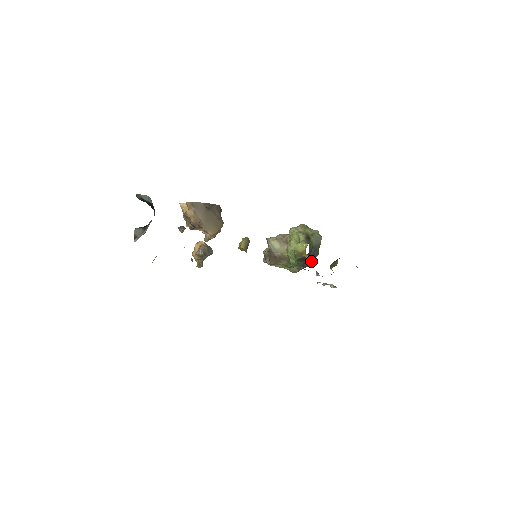
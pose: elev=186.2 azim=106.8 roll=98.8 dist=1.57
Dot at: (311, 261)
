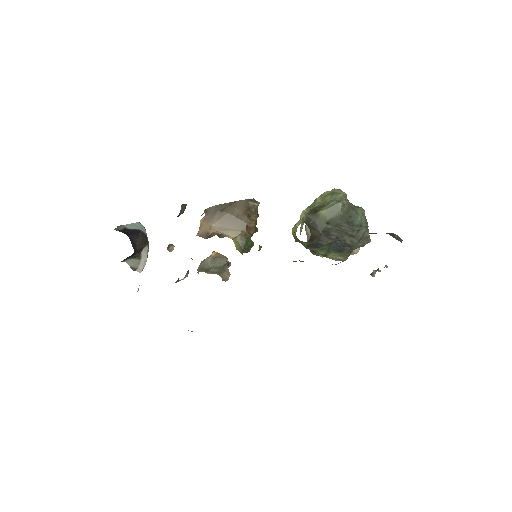
Dot at: (350, 240)
